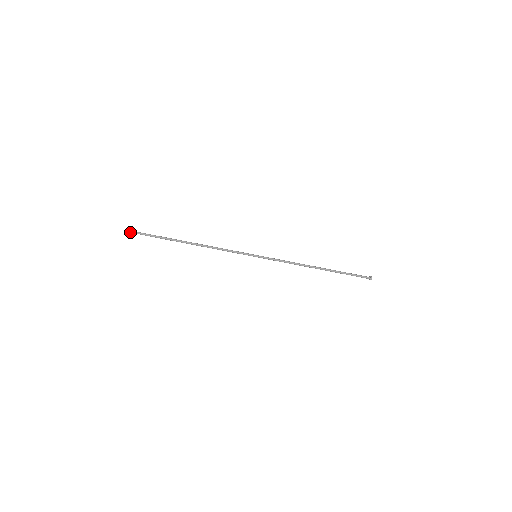
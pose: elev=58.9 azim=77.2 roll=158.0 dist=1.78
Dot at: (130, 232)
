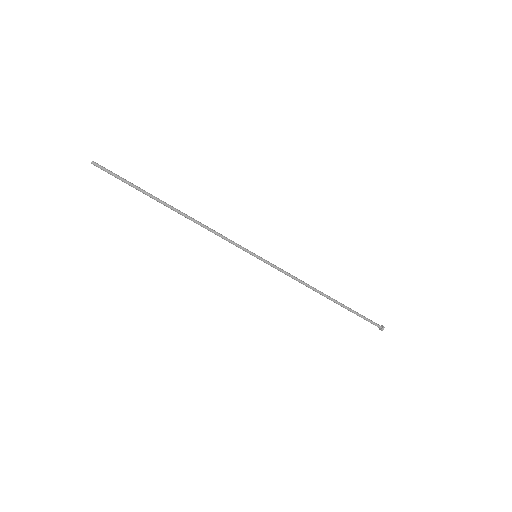
Dot at: (95, 164)
